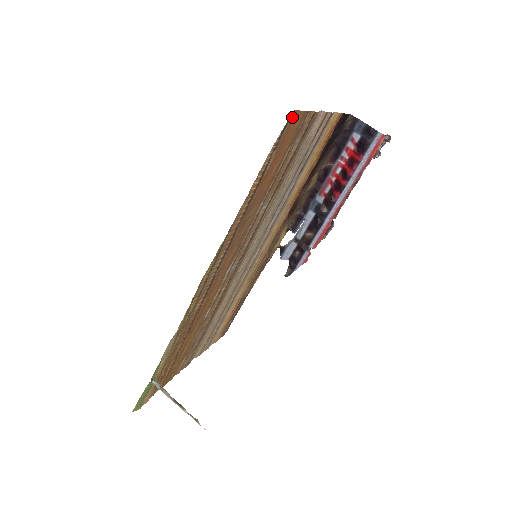
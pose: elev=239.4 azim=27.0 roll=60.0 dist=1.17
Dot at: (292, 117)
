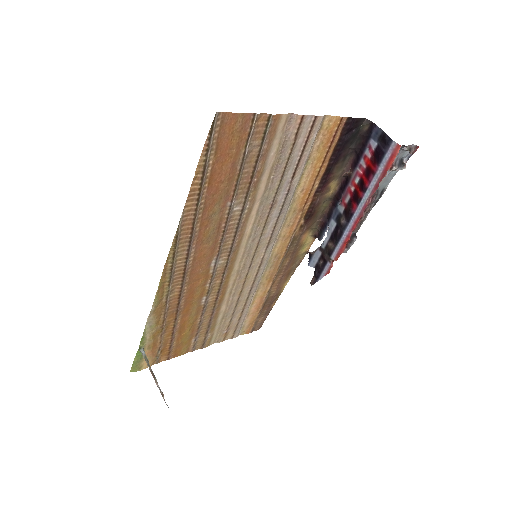
Dot at: (221, 119)
